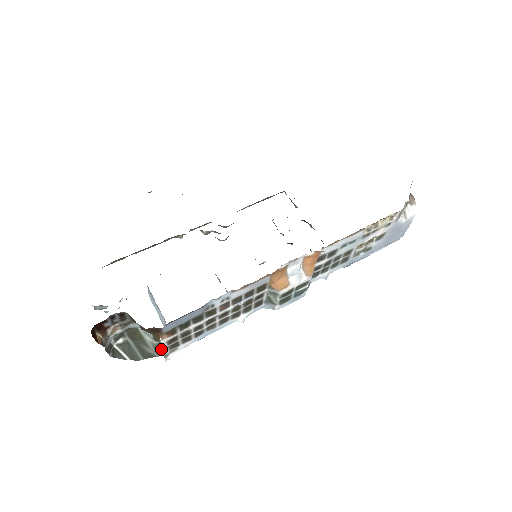
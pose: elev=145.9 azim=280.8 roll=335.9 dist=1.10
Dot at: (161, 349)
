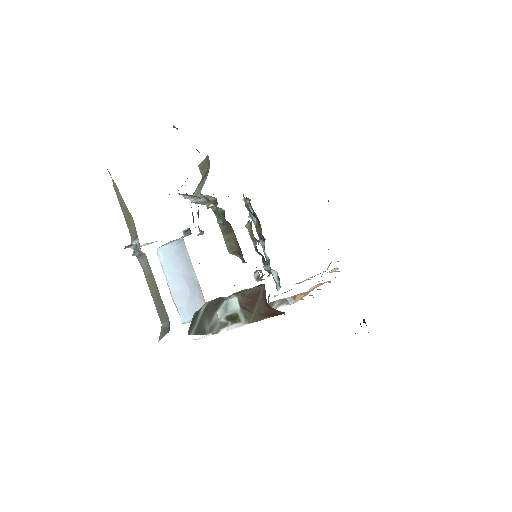
Dot at: (220, 329)
